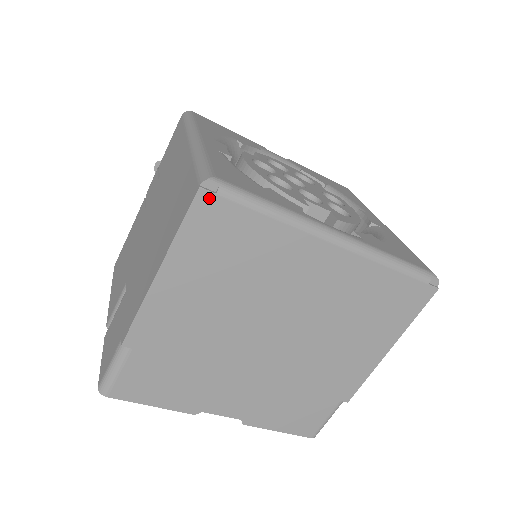
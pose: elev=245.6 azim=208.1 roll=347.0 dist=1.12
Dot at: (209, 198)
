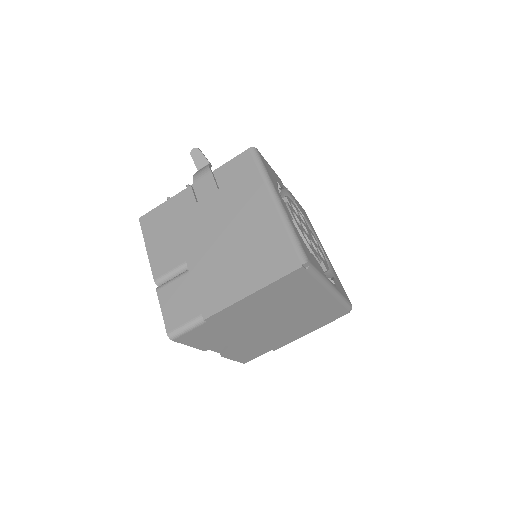
Dot at: (302, 271)
